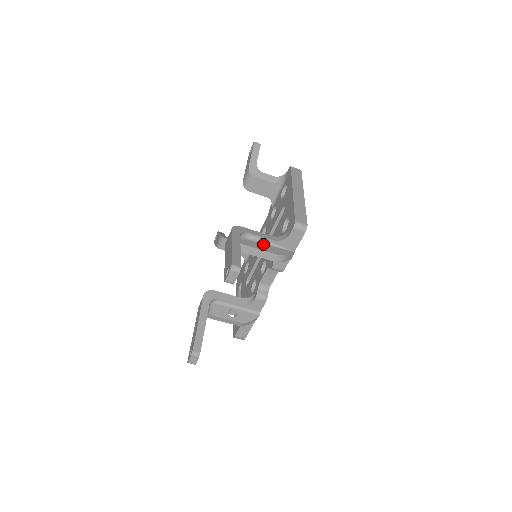
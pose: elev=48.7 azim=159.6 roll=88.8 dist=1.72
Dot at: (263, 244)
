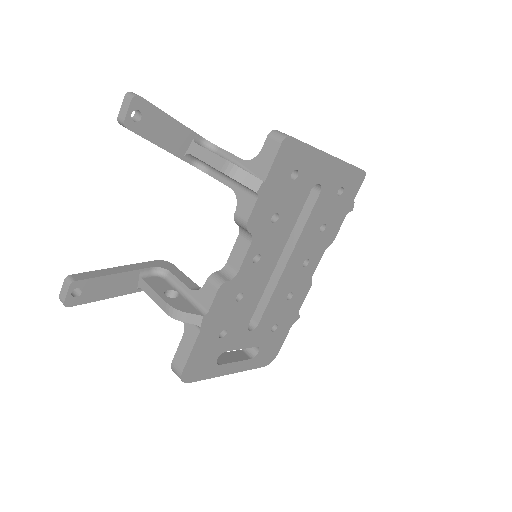
Dot at: occluded
